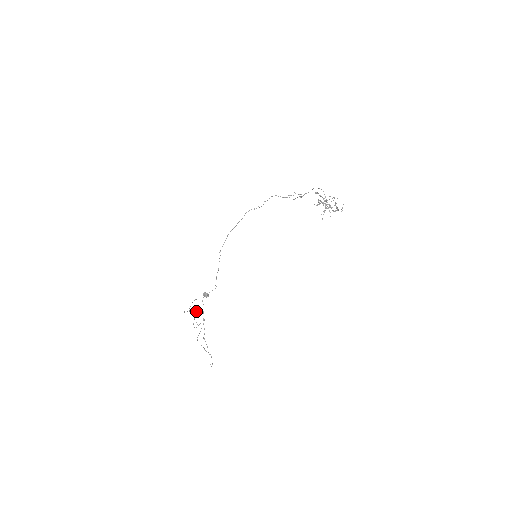
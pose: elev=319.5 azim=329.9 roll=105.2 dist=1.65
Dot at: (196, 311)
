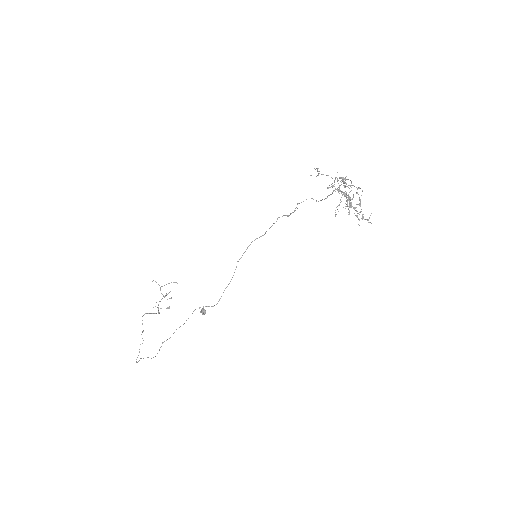
Dot at: (168, 293)
